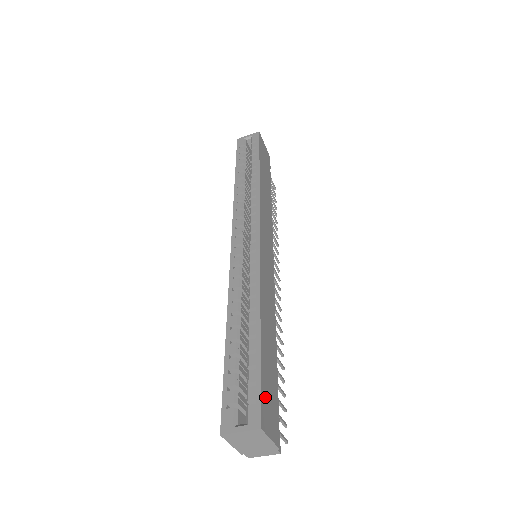
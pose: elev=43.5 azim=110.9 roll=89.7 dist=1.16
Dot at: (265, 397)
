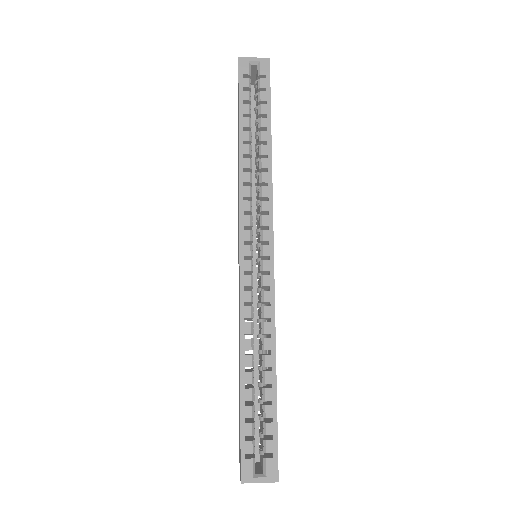
Dot at: occluded
